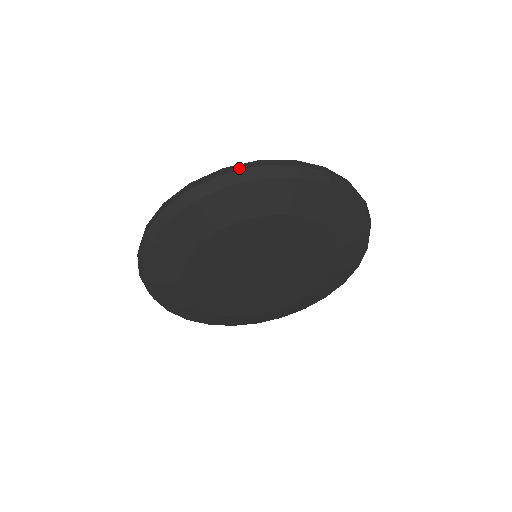
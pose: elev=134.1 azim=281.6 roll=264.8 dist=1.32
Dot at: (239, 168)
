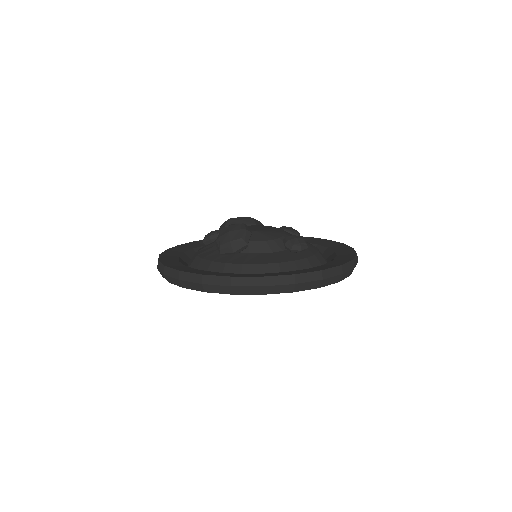
Dot at: (245, 283)
